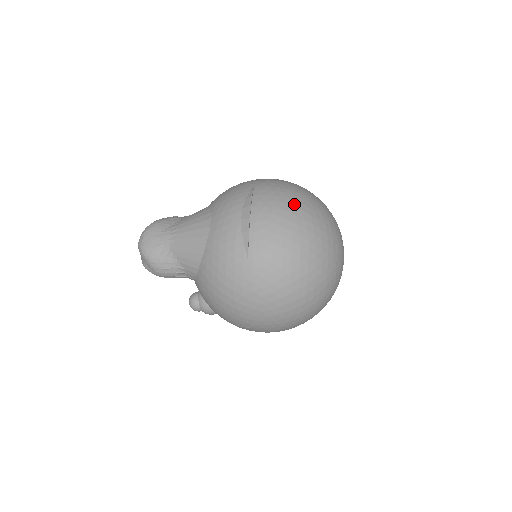
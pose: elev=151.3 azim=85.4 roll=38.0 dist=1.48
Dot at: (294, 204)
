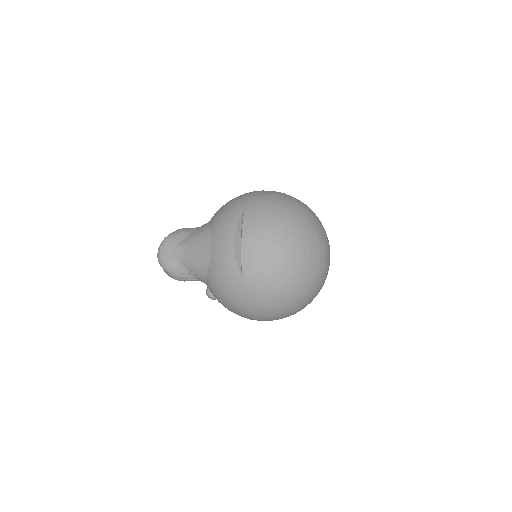
Dot at: (278, 226)
